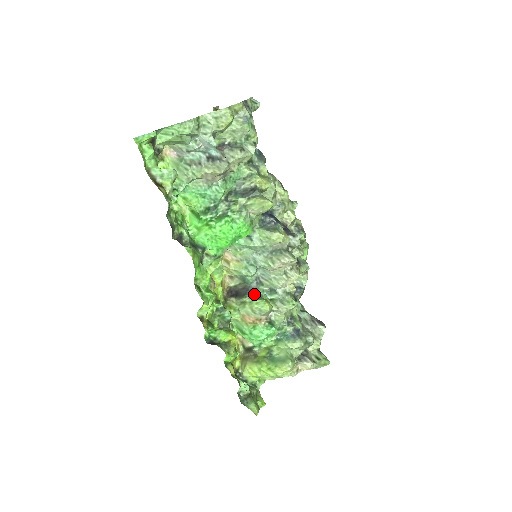
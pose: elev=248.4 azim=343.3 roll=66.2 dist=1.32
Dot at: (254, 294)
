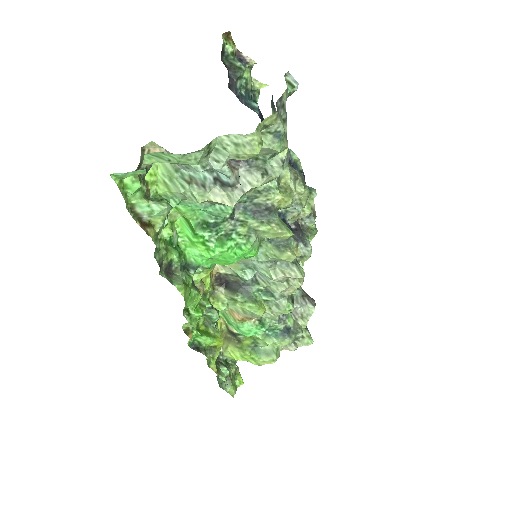
Dot at: (247, 294)
